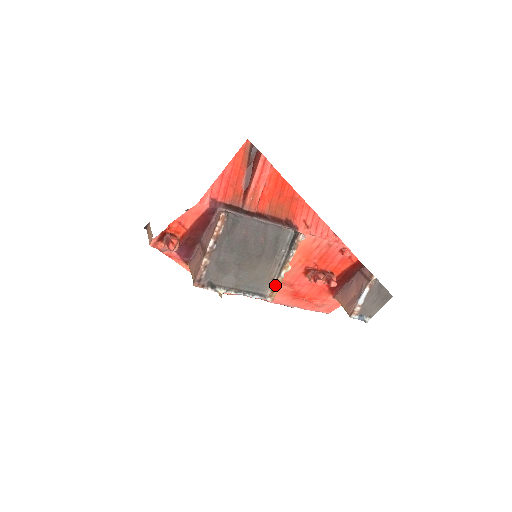
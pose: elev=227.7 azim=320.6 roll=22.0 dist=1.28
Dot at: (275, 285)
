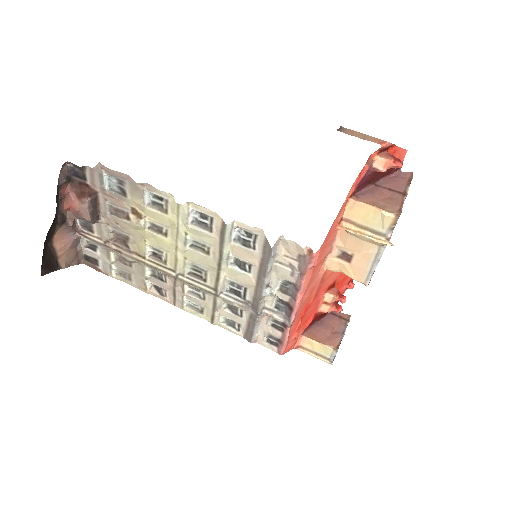
Dot at: occluded
